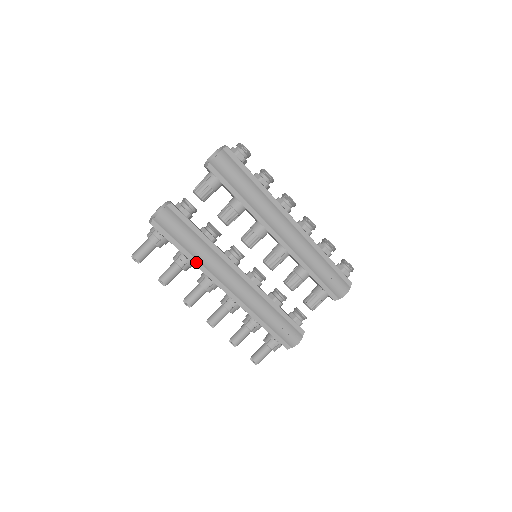
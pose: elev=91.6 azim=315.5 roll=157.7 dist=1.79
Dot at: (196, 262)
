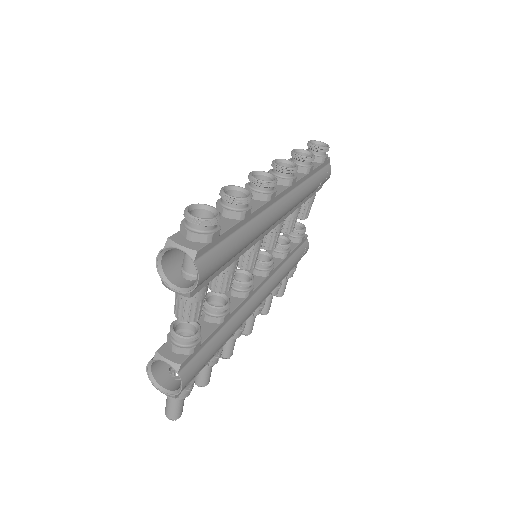
Dot at: occluded
